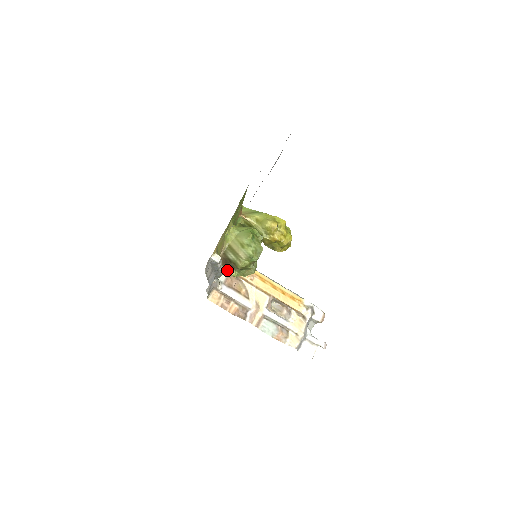
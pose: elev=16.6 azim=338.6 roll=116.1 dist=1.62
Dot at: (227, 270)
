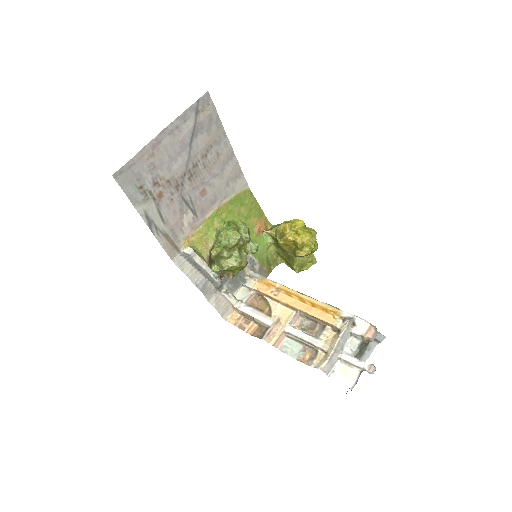
Dot at: (210, 267)
